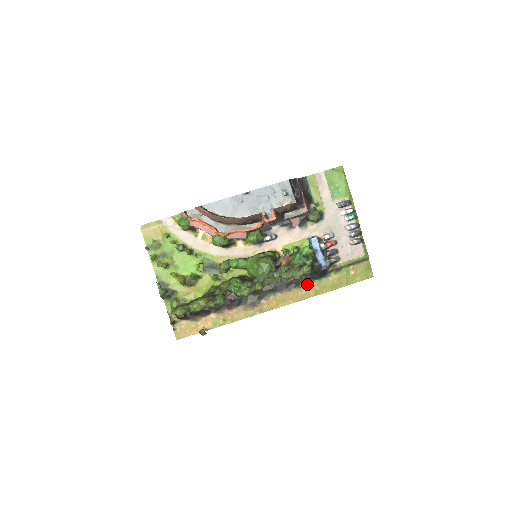
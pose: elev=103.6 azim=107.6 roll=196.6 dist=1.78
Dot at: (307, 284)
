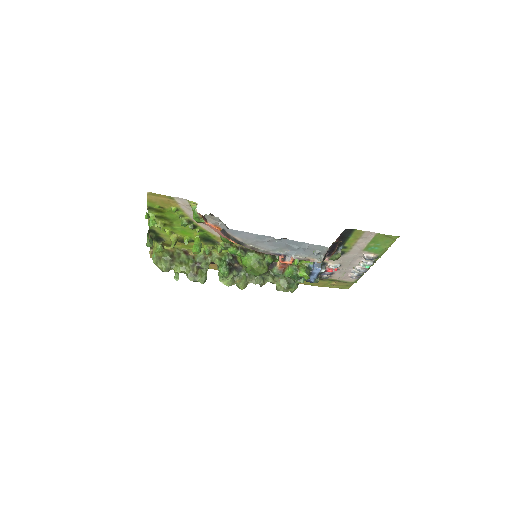
Dot at: occluded
